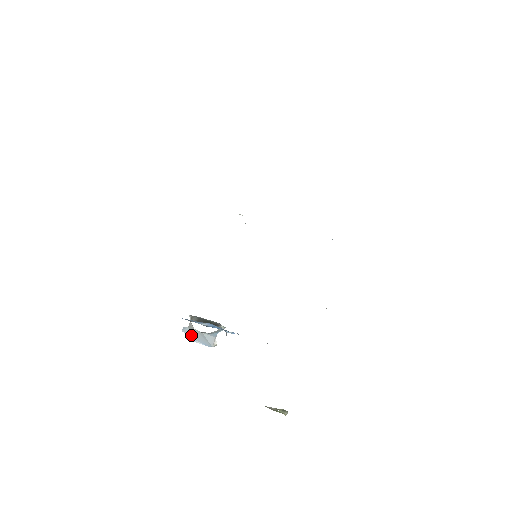
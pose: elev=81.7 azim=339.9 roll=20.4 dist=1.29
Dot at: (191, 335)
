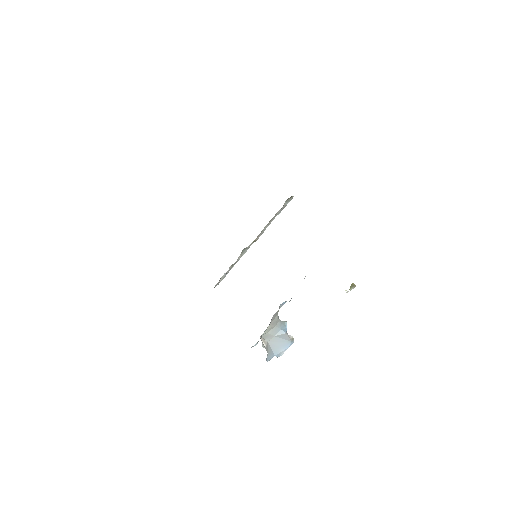
Dot at: (273, 353)
